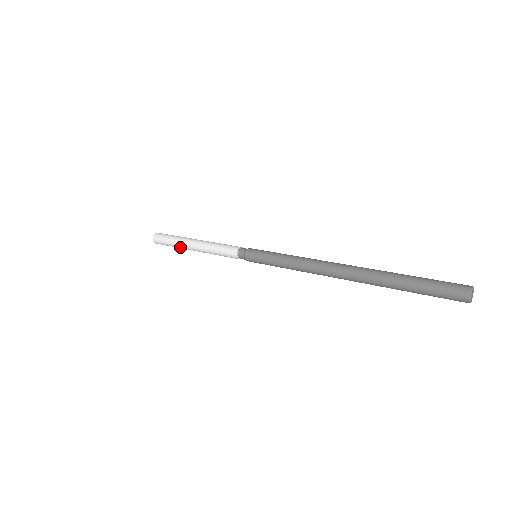
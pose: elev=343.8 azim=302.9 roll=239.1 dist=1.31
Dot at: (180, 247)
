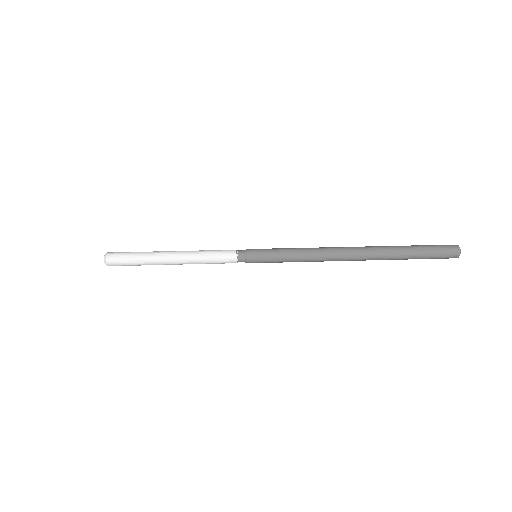
Dot at: (151, 261)
